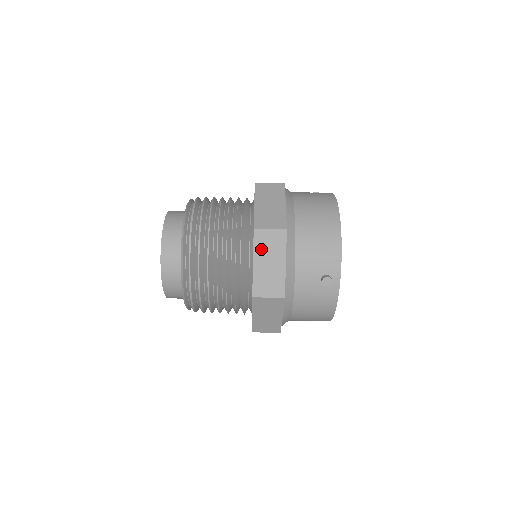
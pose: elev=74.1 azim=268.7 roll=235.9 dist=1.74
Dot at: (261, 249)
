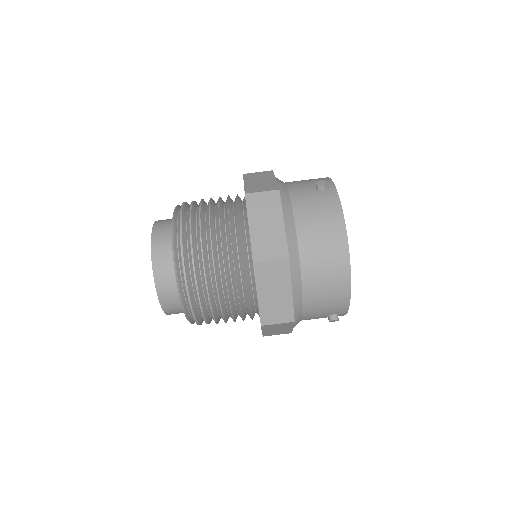
Dot at: (251, 178)
